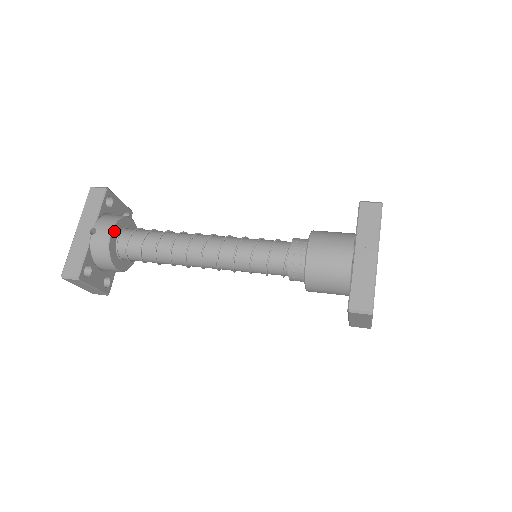
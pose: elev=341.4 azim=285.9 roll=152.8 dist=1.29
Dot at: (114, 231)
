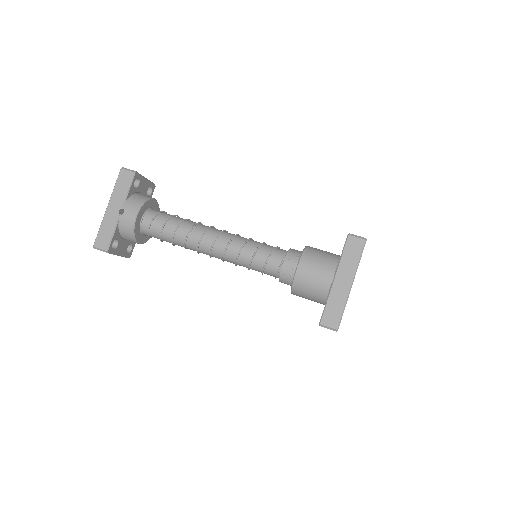
Dot at: (139, 214)
